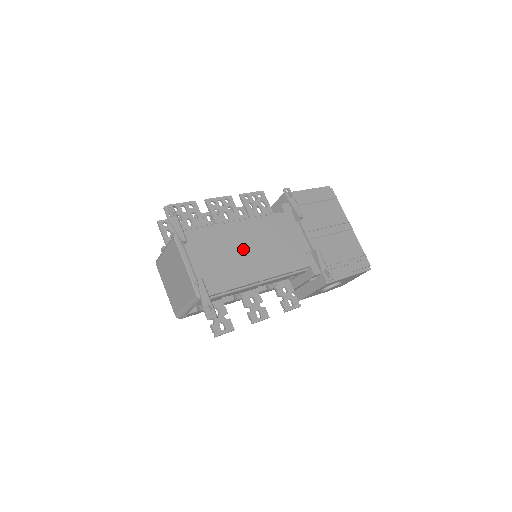
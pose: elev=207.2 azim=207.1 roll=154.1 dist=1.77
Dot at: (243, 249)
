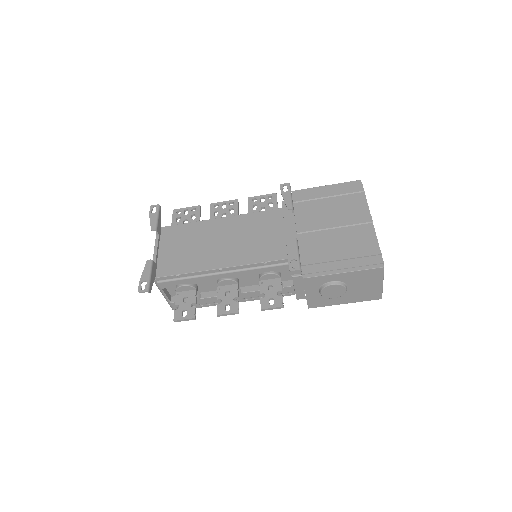
Dot at: (215, 241)
